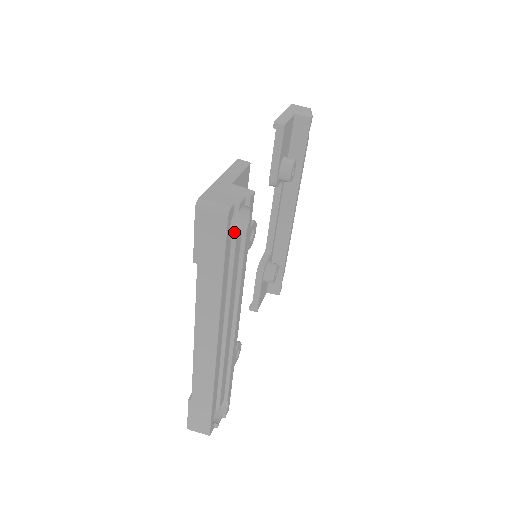
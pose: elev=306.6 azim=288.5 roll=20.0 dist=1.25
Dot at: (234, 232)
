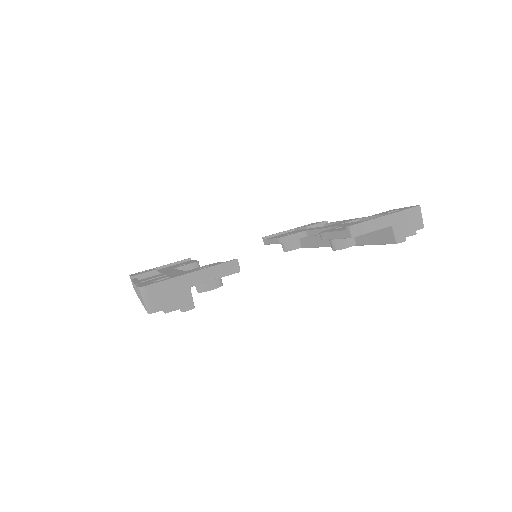
Dot at: occluded
